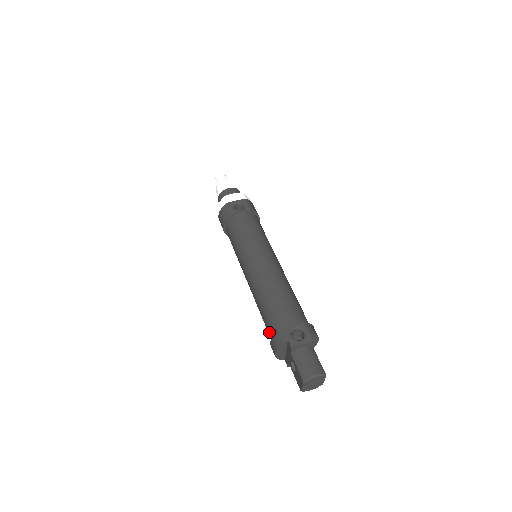
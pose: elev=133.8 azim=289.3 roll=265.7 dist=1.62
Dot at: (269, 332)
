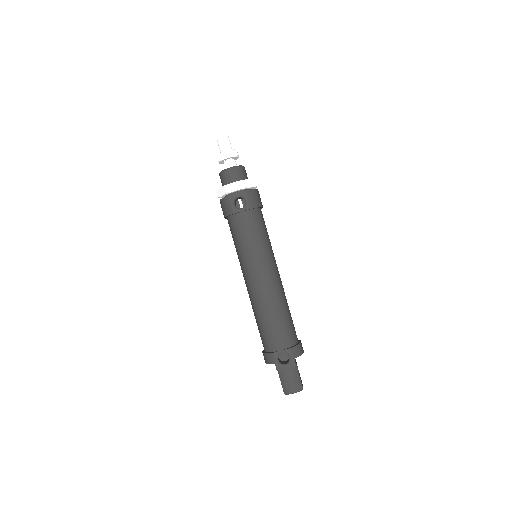
Dot at: (262, 343)
